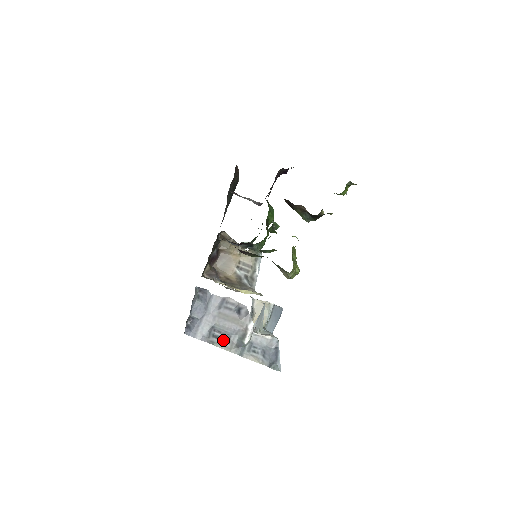
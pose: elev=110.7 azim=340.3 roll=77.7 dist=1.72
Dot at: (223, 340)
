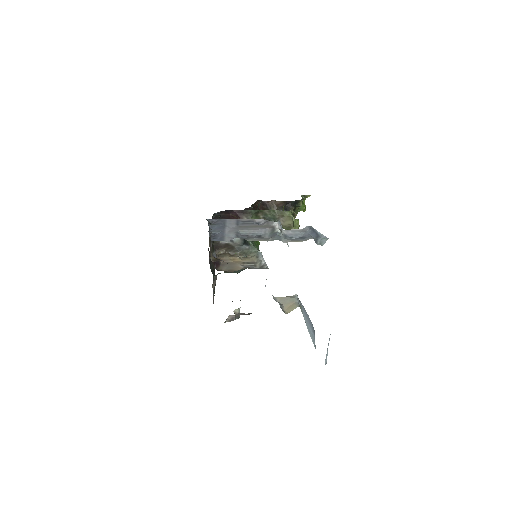
Dot at: (254, 238)
